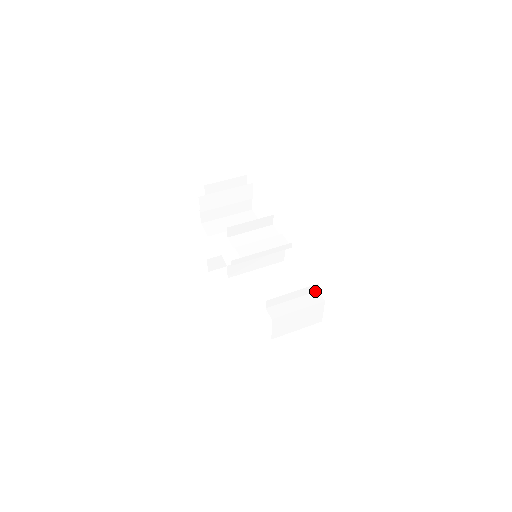
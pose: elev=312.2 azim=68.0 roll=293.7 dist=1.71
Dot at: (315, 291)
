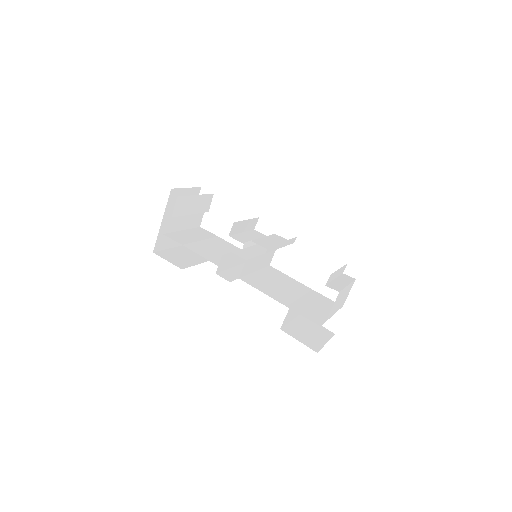
Dot at: (342, 273)
